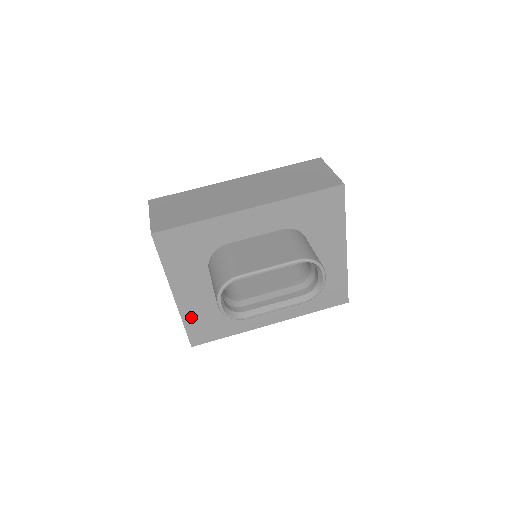
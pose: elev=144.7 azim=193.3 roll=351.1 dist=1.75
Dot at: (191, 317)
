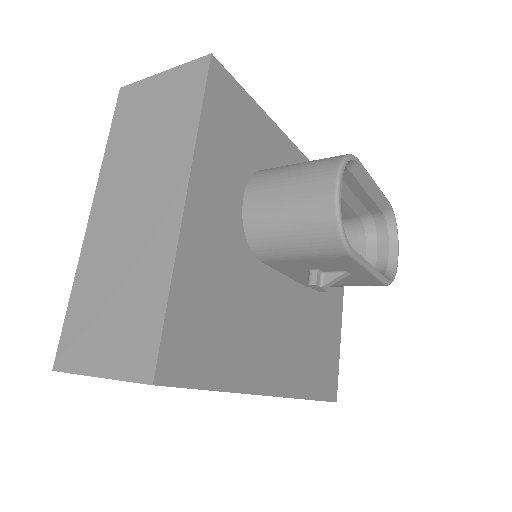
Dot at: (187, 282)
